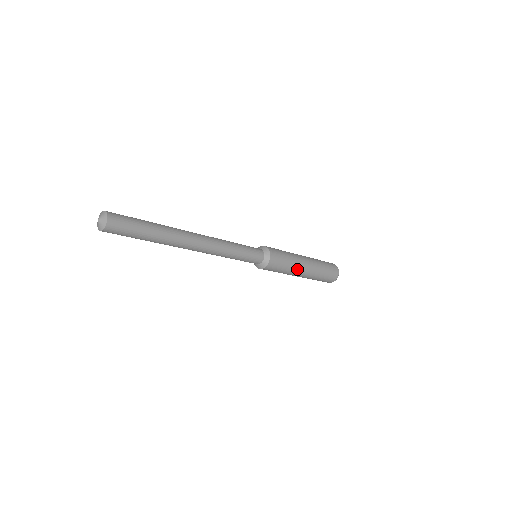
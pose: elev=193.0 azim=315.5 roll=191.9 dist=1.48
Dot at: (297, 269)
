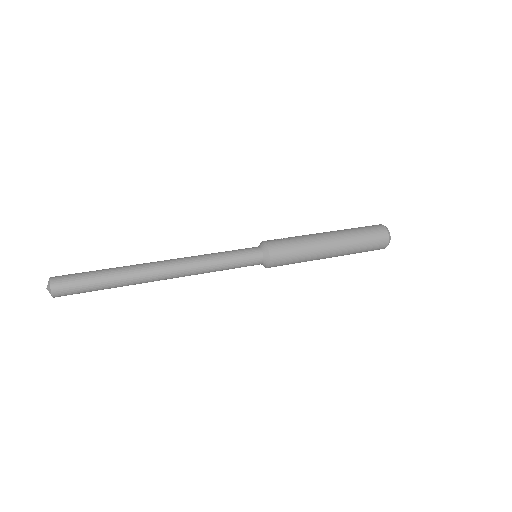
Dot at: (315, 258)
